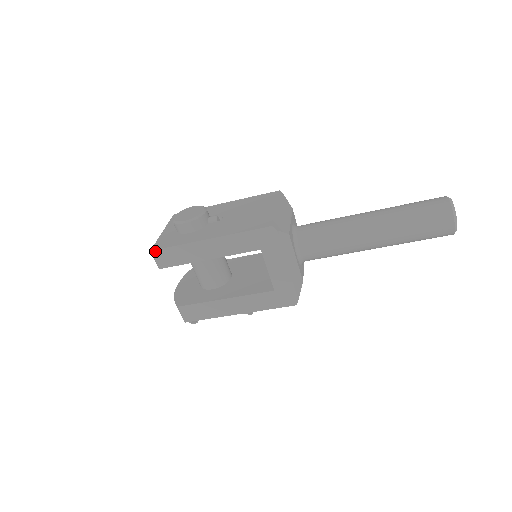
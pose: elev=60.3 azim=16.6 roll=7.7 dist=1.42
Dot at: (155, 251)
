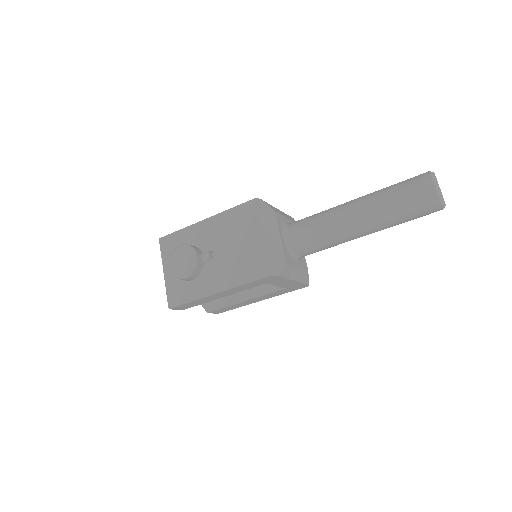
Dot at: (173, 308)
